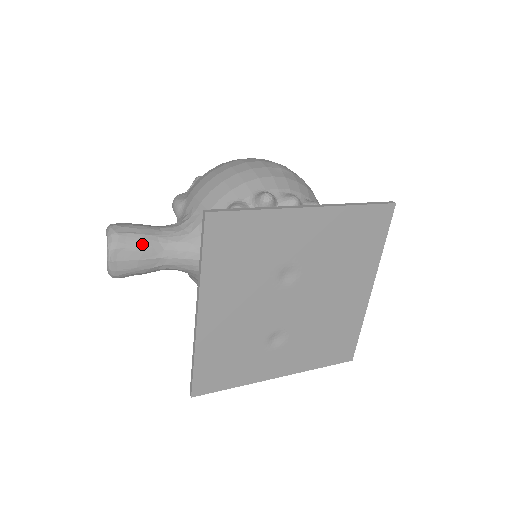
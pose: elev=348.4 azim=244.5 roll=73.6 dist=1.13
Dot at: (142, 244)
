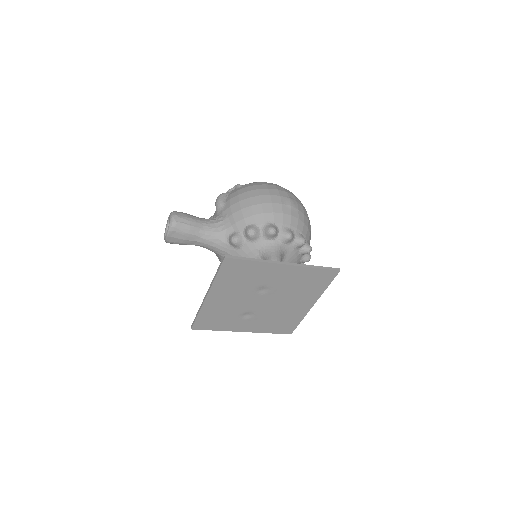
Dot at: (189, 232)
